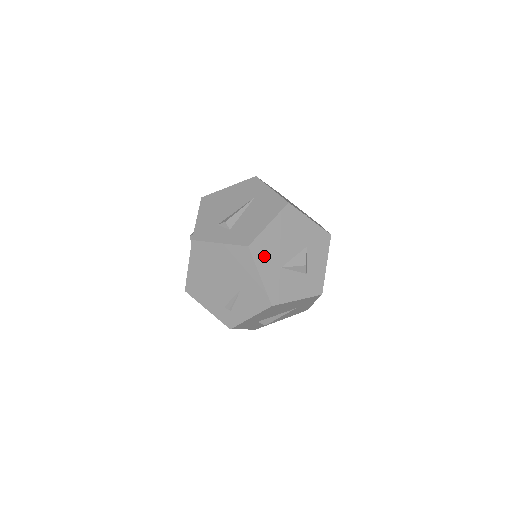
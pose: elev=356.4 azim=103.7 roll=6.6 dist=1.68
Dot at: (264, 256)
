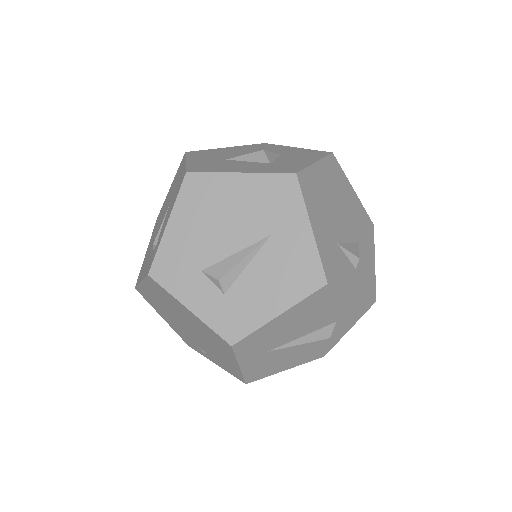
Dot at: (204, 156)
